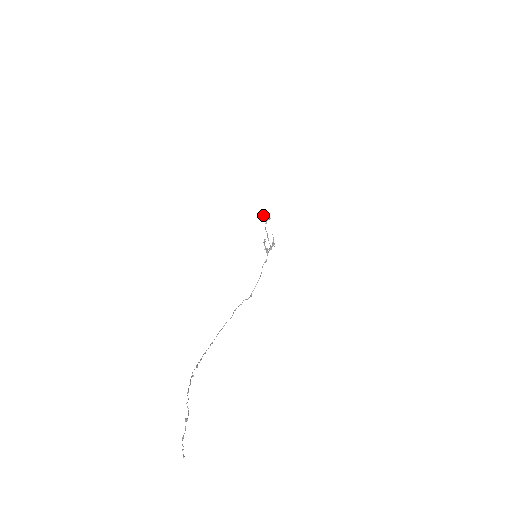
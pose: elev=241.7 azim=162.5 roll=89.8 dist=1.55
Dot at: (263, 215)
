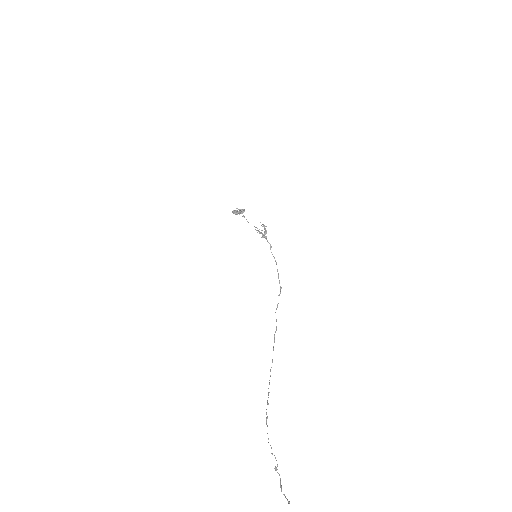
Dot at: occluded
